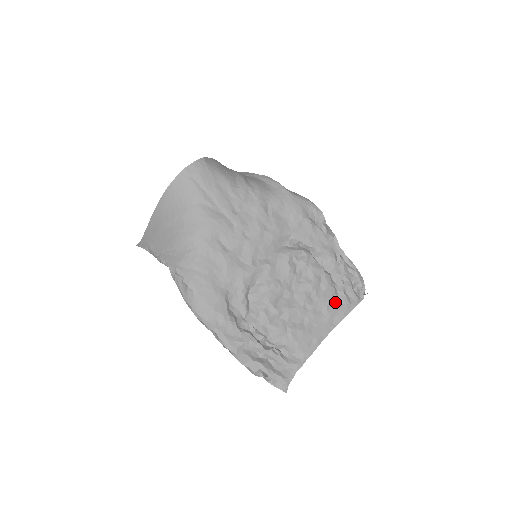
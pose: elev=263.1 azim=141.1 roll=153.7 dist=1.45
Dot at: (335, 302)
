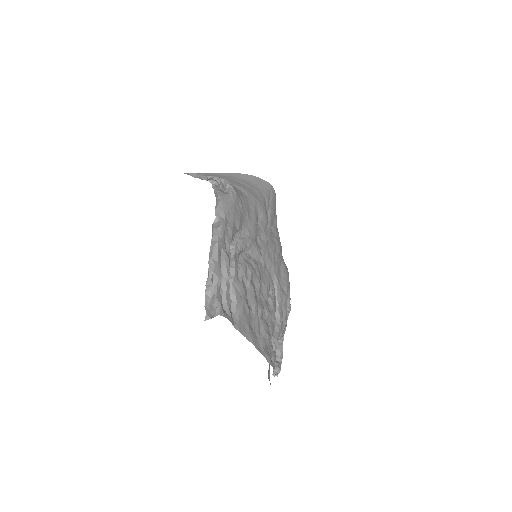
Dot at: (267, 343)
